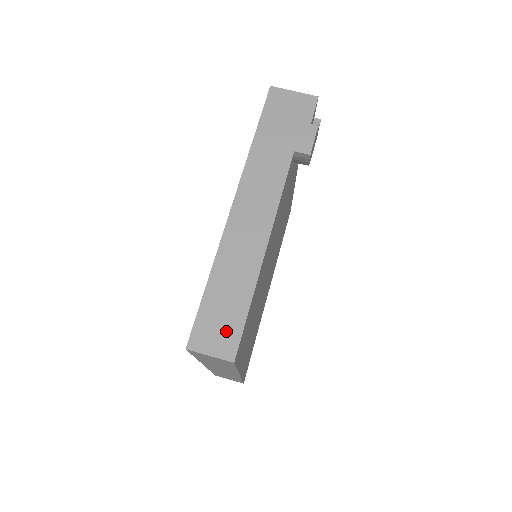
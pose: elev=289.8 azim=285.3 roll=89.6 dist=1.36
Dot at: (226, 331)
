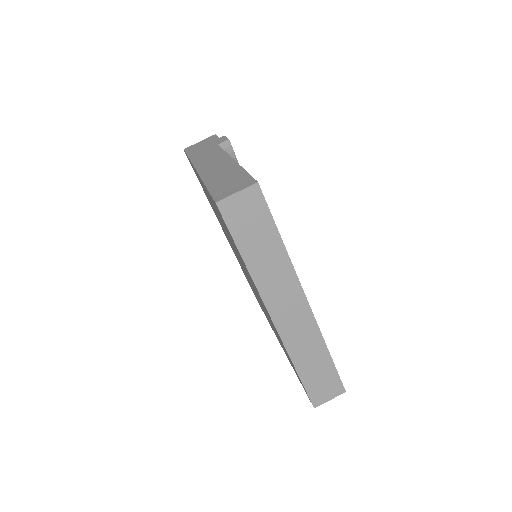
Dot at: (238, 182)
